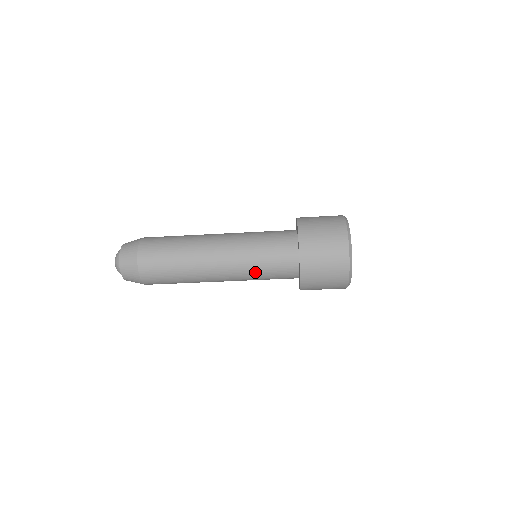
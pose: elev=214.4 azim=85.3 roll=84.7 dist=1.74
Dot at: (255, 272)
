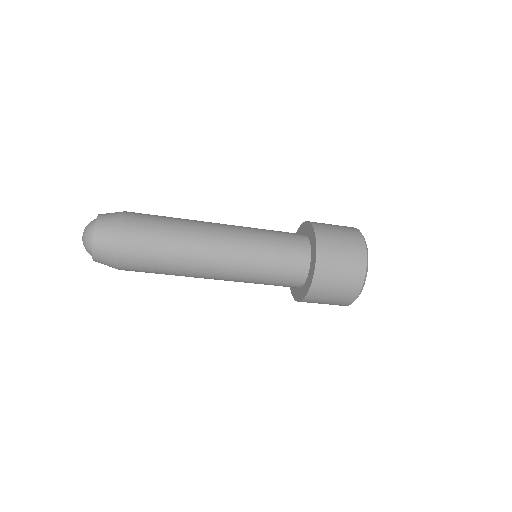
Dot at: (257, 278)
